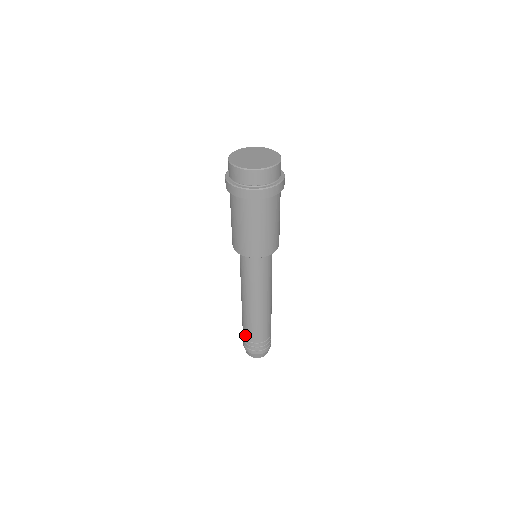
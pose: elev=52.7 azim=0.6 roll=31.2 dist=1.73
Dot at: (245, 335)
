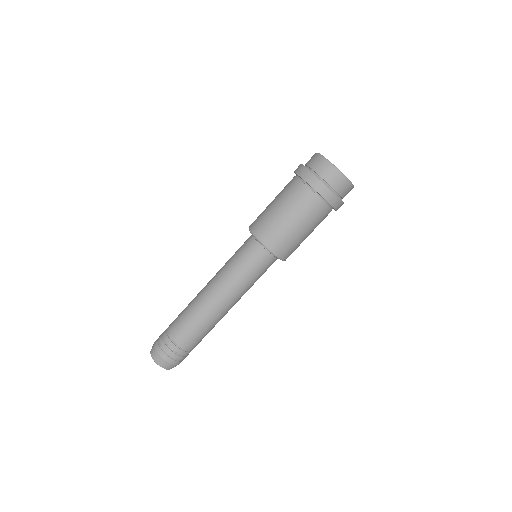
Dot at: (177, 337)
